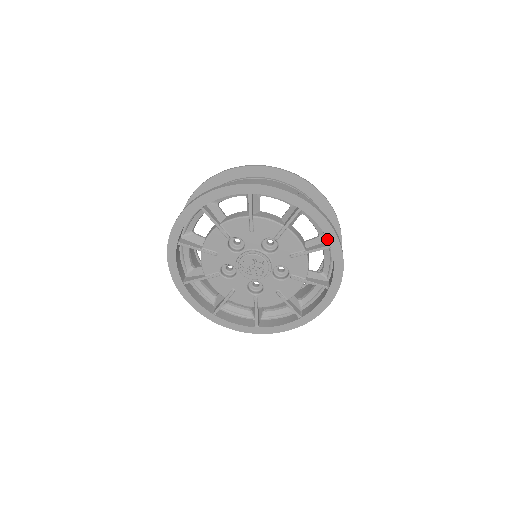
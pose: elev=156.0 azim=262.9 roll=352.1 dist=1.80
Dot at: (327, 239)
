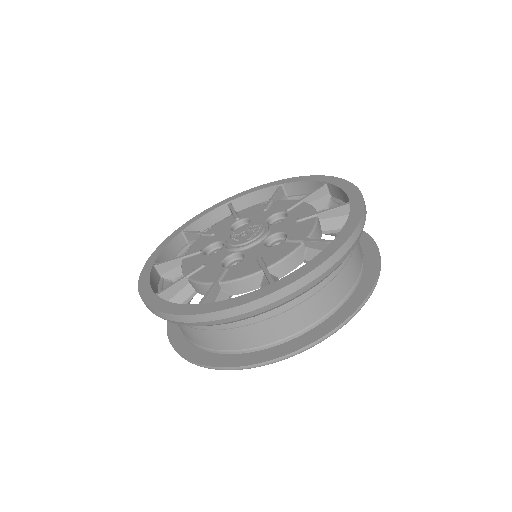
Dot at: (347, 196)
